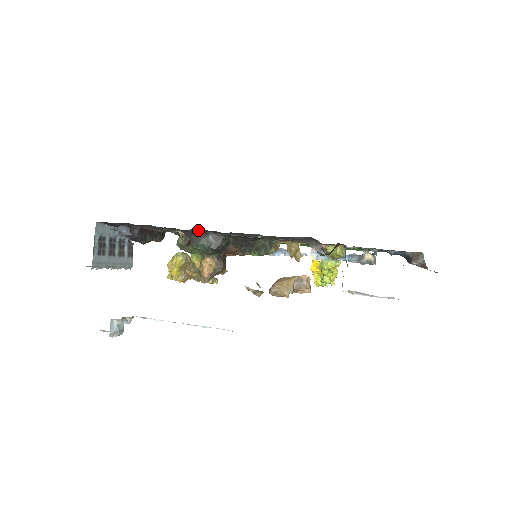
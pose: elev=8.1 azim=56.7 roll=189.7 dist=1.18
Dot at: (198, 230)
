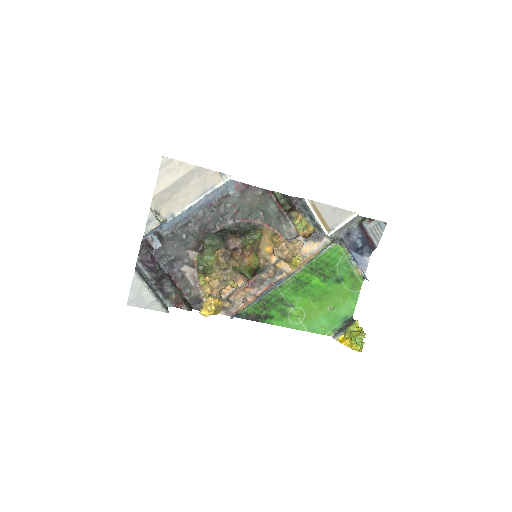
Dot at: (201, 216)
